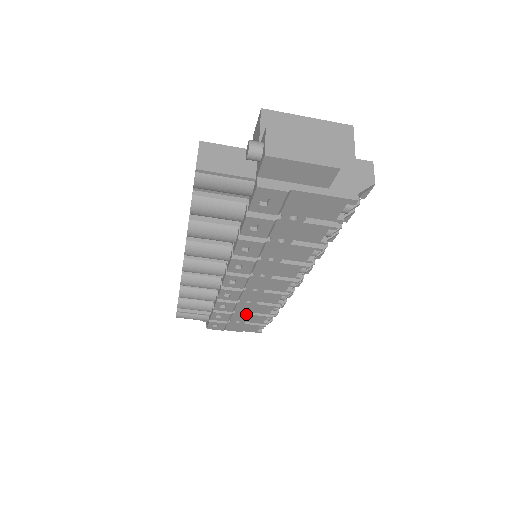
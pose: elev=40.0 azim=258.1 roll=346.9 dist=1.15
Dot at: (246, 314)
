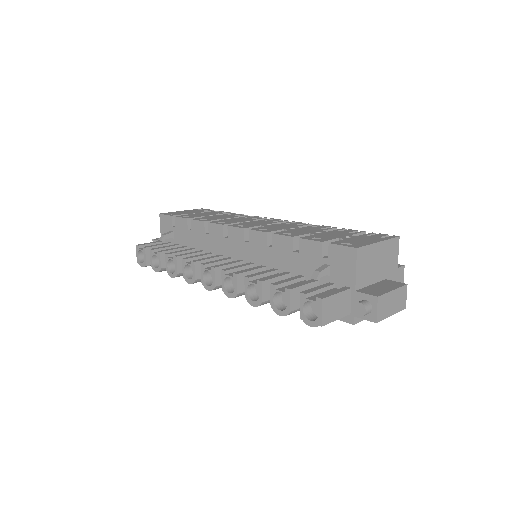
Dot at: occluded
